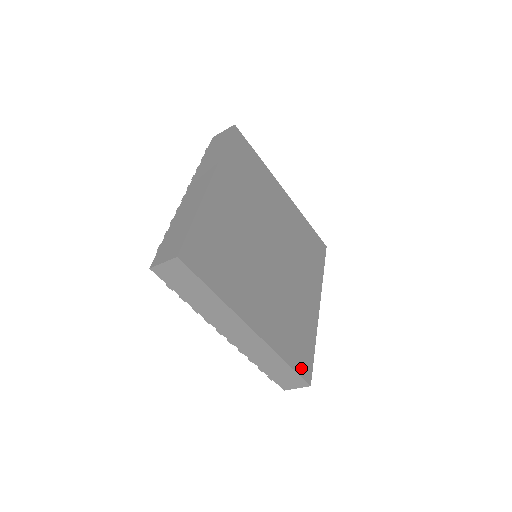
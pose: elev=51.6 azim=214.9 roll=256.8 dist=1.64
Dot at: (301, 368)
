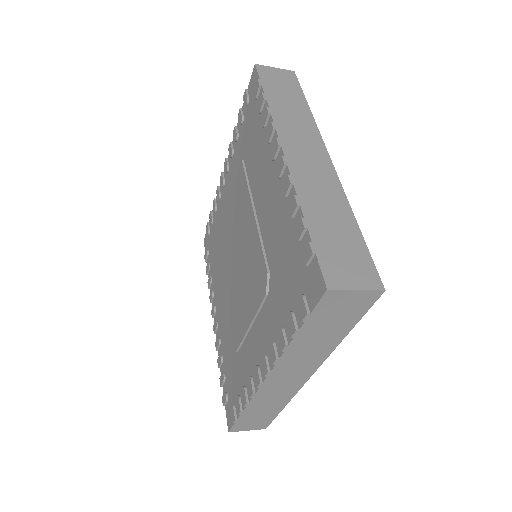
Dot at: occluded
